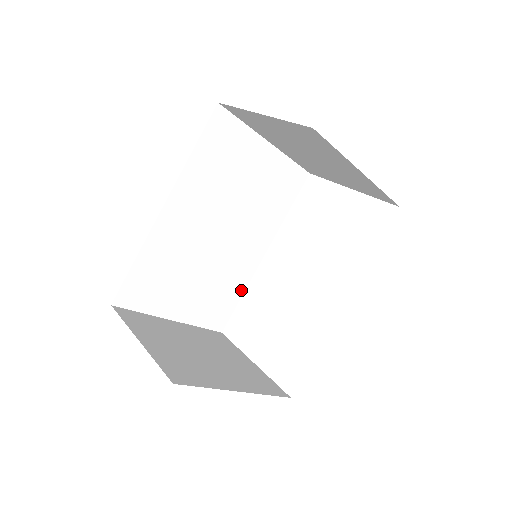
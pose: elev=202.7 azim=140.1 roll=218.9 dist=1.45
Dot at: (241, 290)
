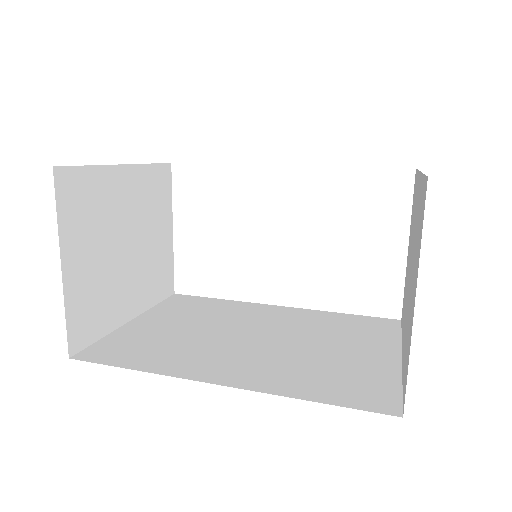
Dot at: occluded
